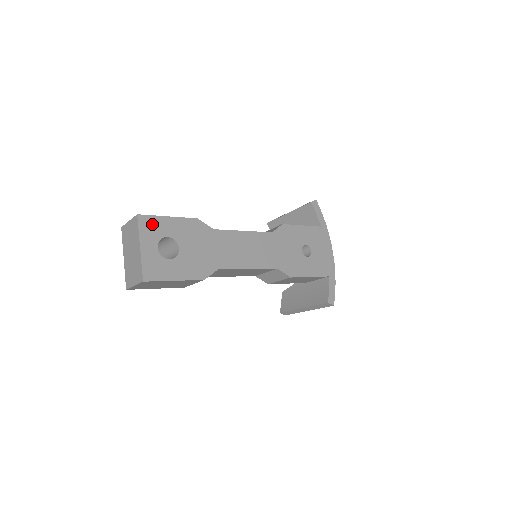
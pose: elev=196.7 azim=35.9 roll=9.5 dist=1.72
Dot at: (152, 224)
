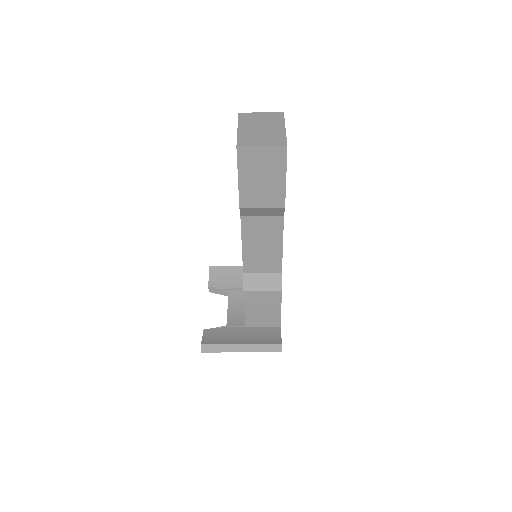
Dot at: occluded
